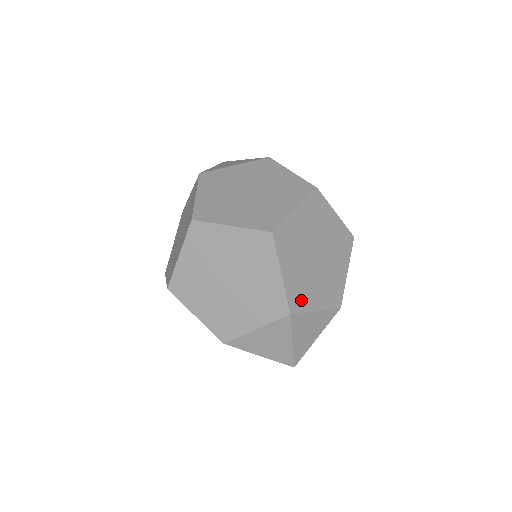
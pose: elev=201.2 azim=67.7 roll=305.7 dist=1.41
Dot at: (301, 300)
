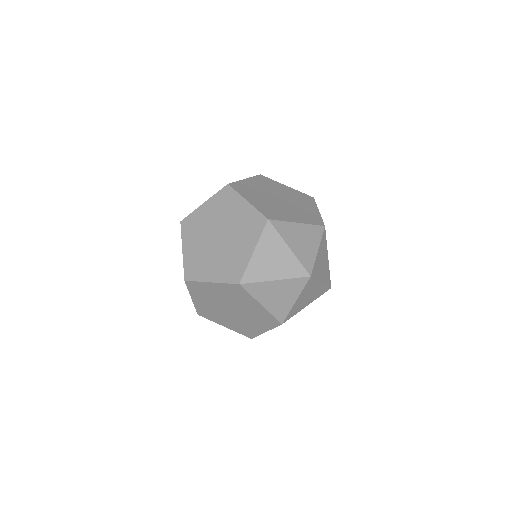
Dot at: (276, 215)
